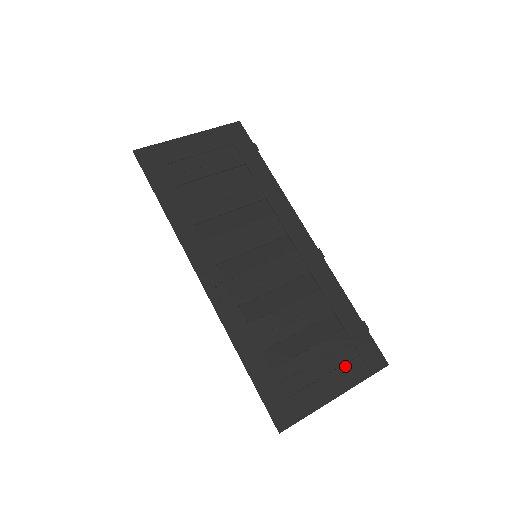
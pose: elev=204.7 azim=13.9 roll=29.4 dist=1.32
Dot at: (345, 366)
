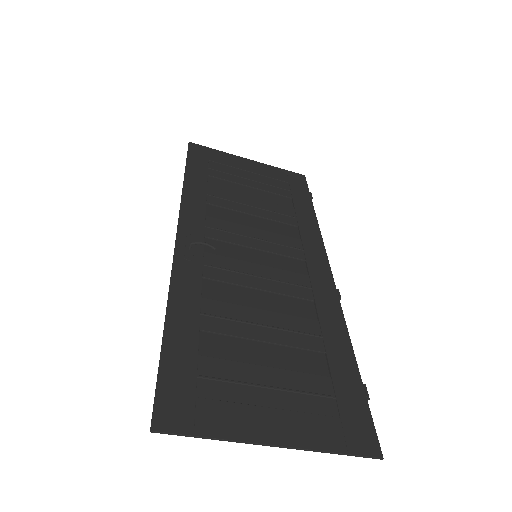
Dot at: (309, 415)
